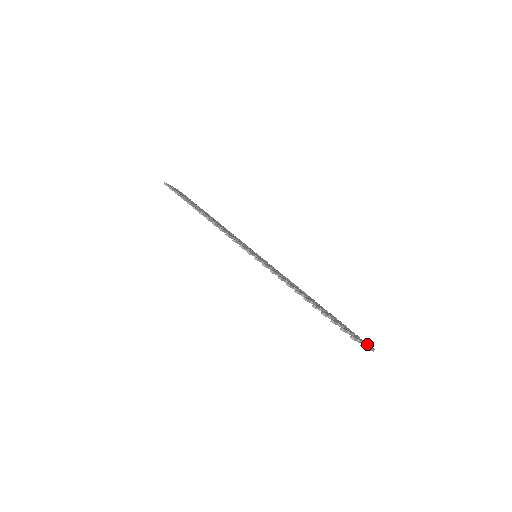
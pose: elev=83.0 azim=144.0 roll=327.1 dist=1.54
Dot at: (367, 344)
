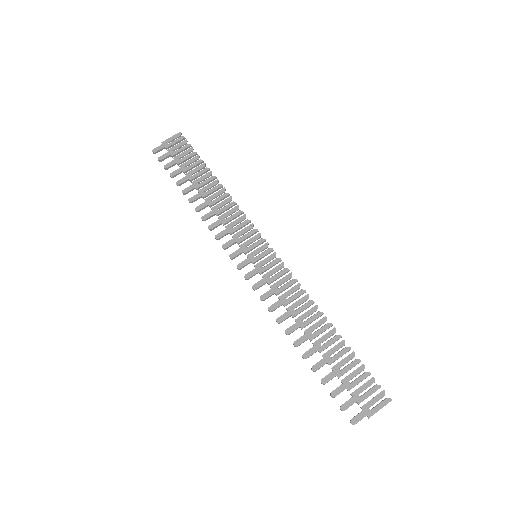
Dot at: (377, 398)
